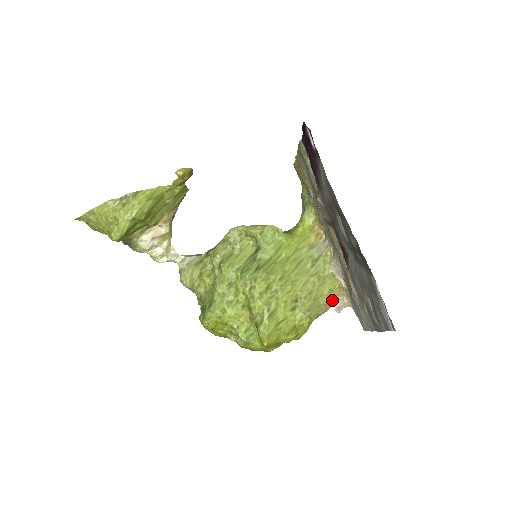
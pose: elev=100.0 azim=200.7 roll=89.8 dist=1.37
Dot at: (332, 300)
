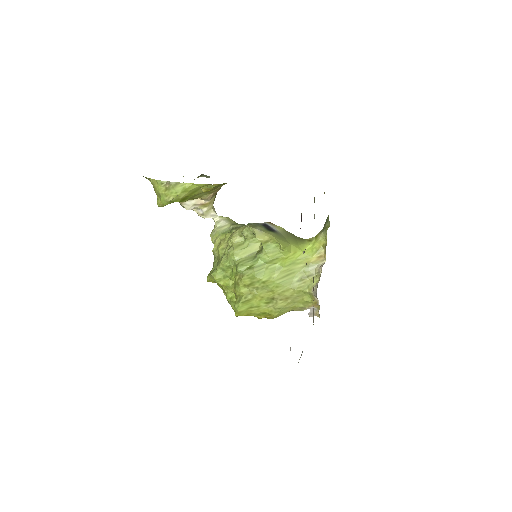
Dot at: (307, 307)
